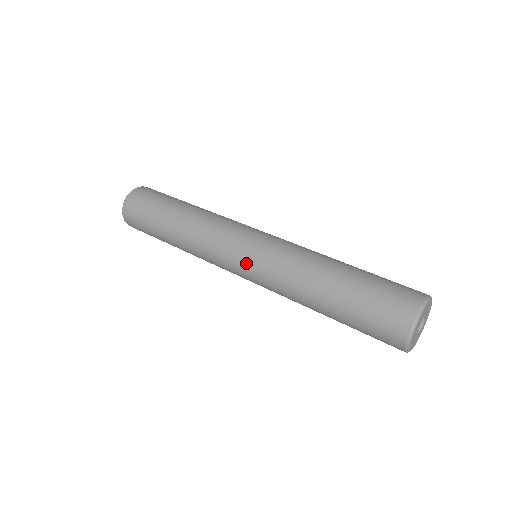
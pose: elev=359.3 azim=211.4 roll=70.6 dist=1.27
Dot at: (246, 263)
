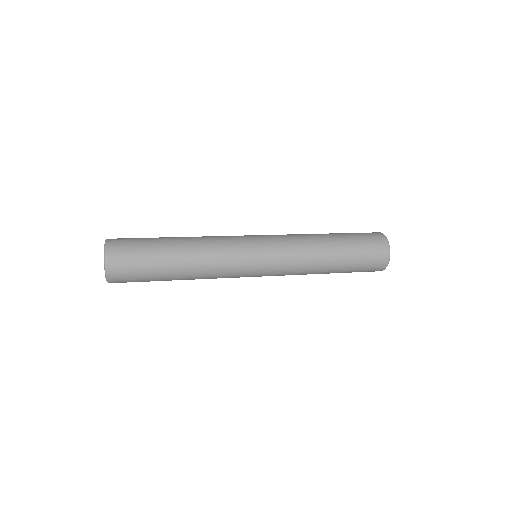
Dot at: (266, 259)
